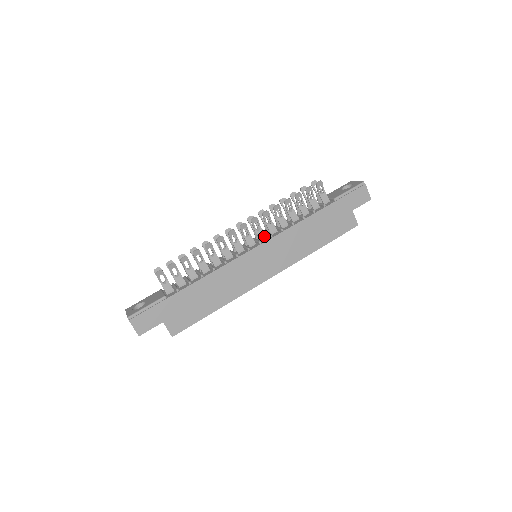
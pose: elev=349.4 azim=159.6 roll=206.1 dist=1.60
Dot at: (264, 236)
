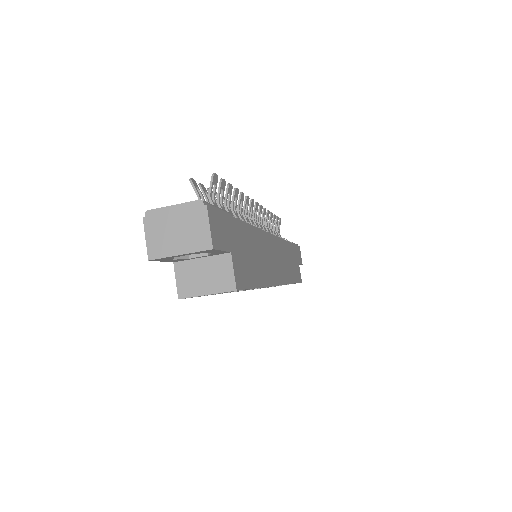
Dot at: occluded
